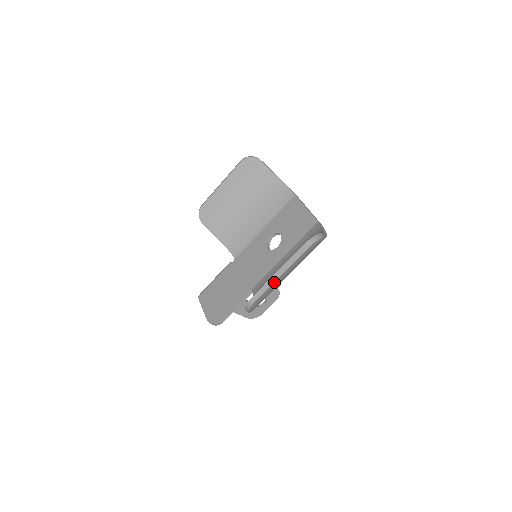
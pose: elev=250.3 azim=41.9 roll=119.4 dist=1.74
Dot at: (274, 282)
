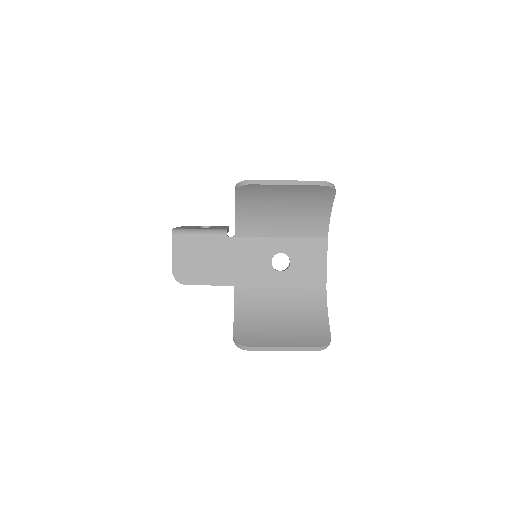
Dot at: (275, 350)
